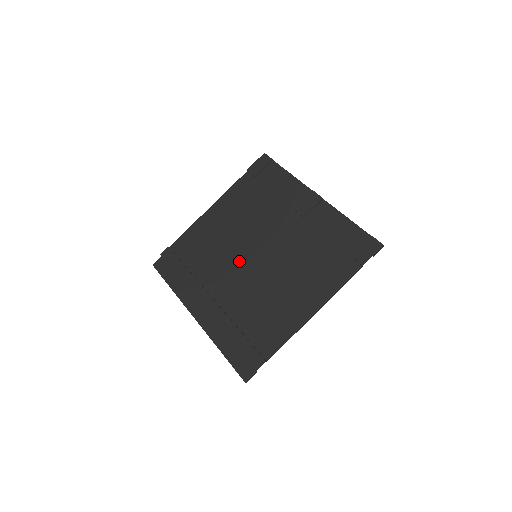
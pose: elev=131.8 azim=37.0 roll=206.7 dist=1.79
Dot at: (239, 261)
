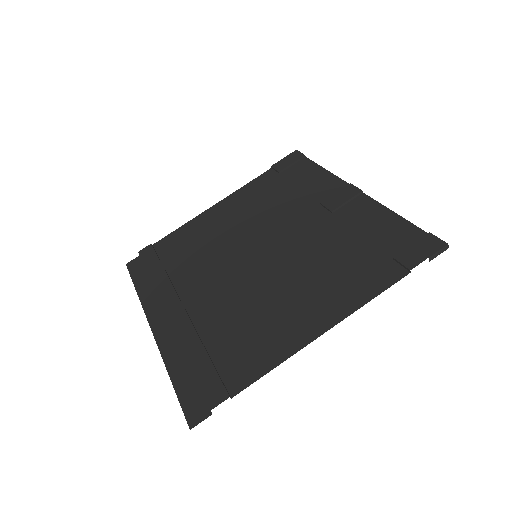
Dot at: (232, 261)
